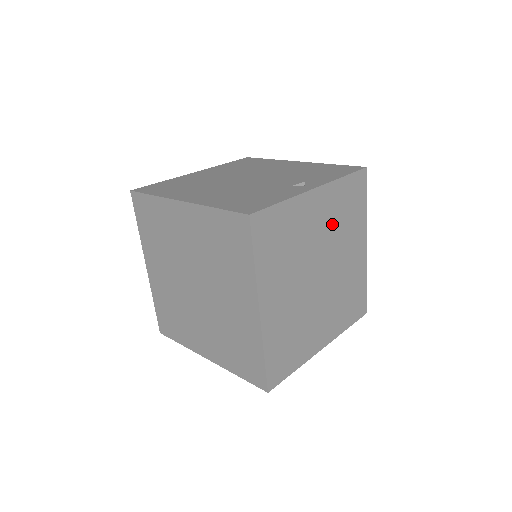
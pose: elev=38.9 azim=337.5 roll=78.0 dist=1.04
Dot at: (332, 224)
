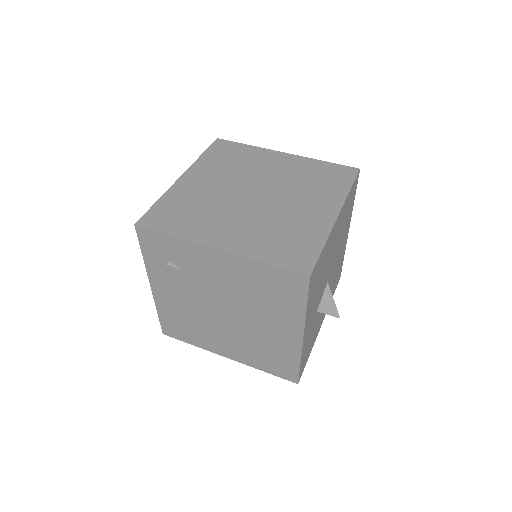
Dot at: (292, 177)
